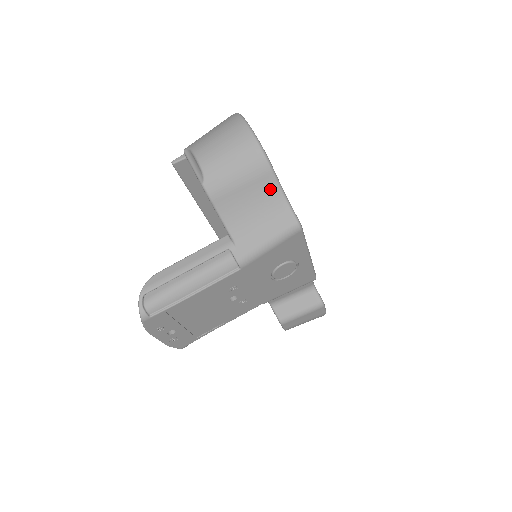
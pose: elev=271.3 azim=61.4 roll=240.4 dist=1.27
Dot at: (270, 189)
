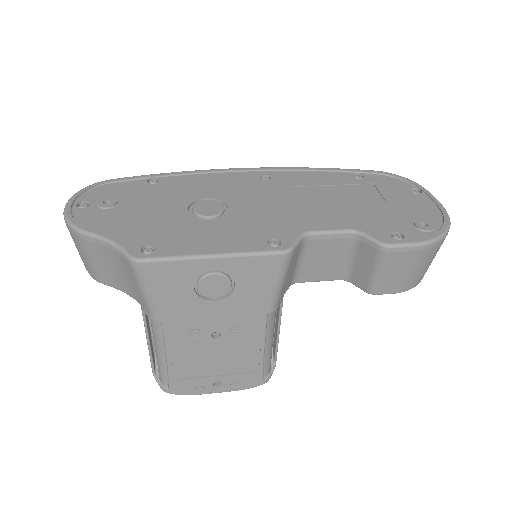
Dot at: (101, 247)
